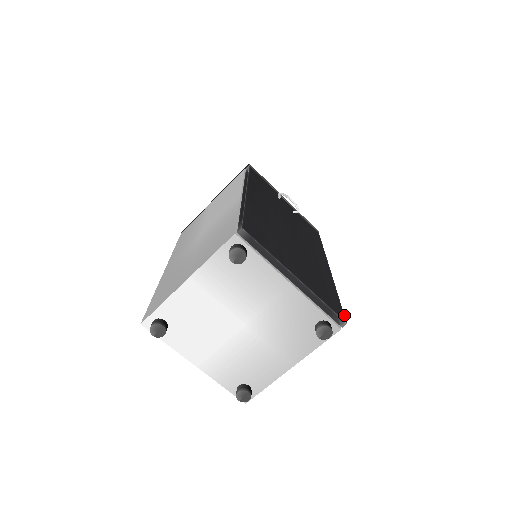
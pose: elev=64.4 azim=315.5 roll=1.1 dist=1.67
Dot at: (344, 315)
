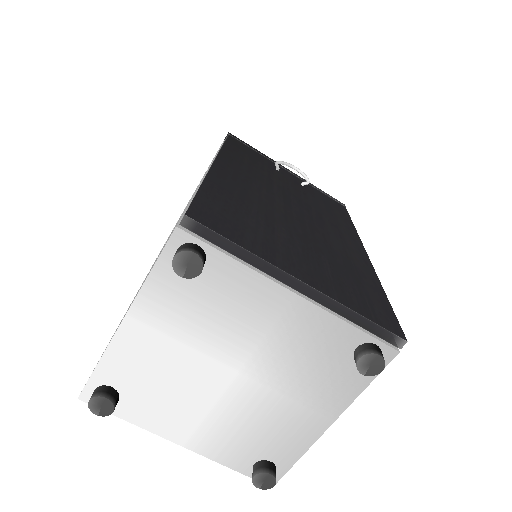
Dot at: (400, 326)
